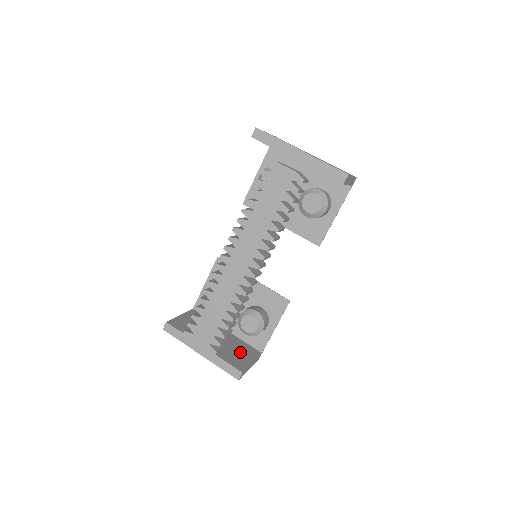
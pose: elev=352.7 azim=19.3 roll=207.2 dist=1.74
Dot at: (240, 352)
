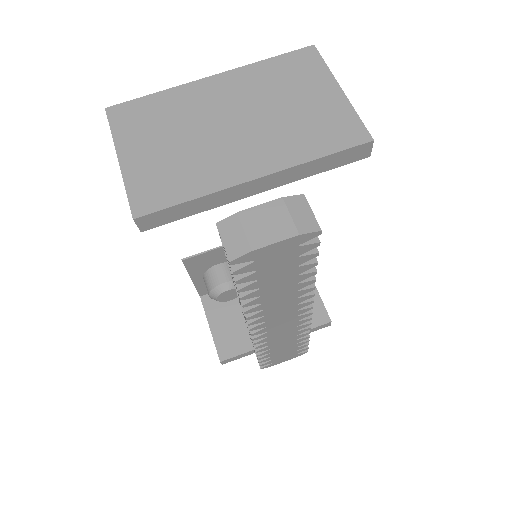
Dot at: occluded
